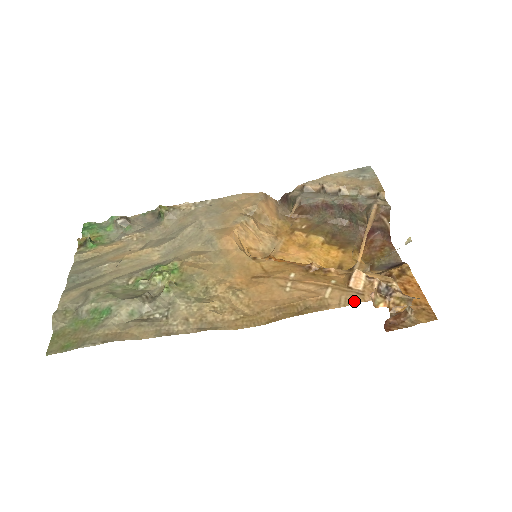
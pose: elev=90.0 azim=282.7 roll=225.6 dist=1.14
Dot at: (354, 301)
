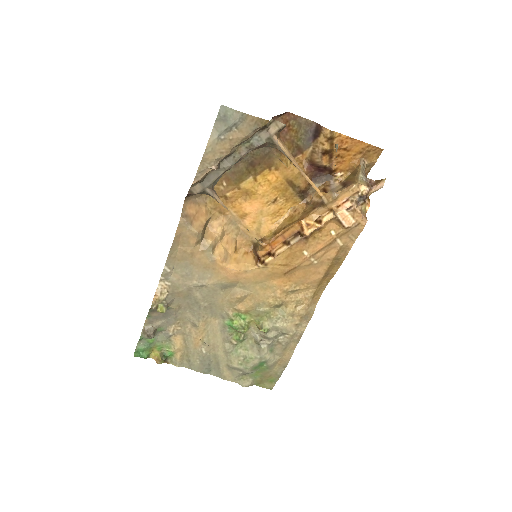
Dot at: (359, 232)
